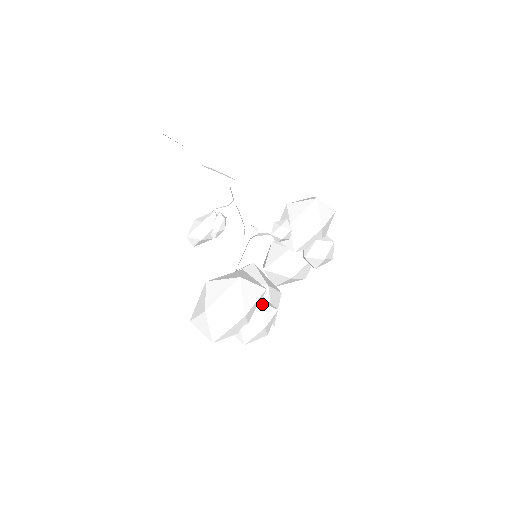
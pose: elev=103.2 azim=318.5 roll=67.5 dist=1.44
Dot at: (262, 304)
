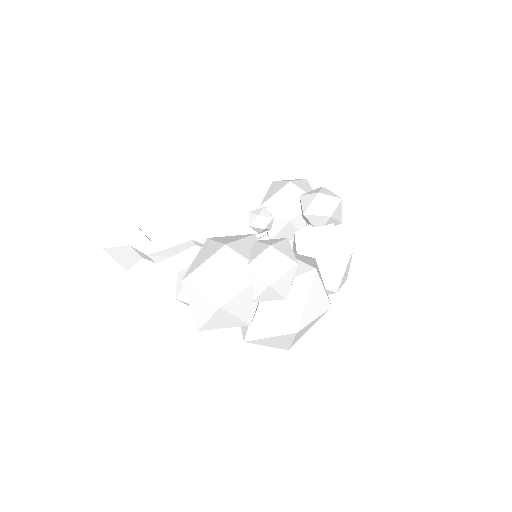
Dot at: (256, 241)
